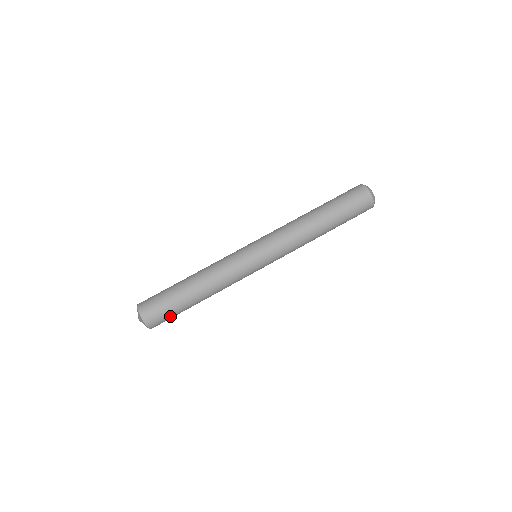
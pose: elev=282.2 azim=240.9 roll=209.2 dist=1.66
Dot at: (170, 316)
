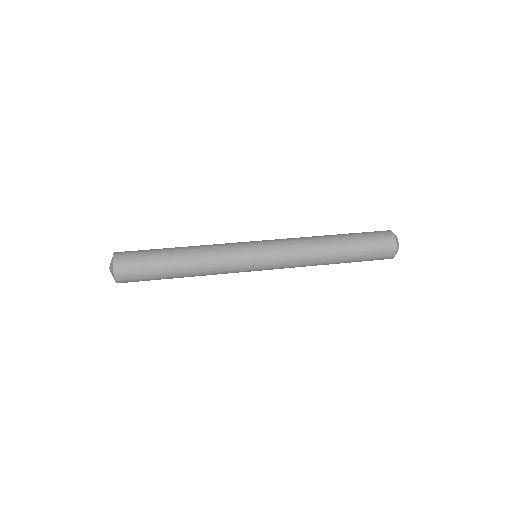
Dot at: (142, 276)
